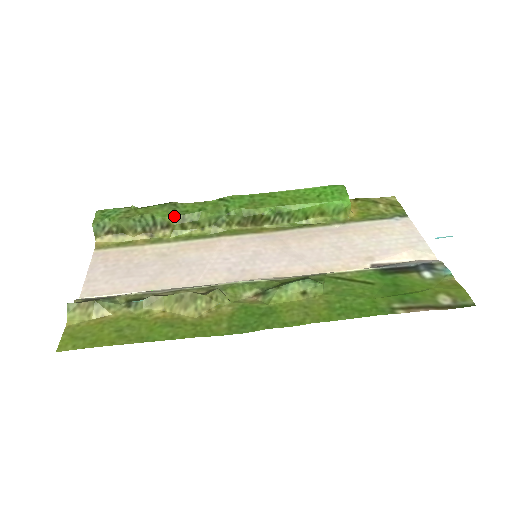
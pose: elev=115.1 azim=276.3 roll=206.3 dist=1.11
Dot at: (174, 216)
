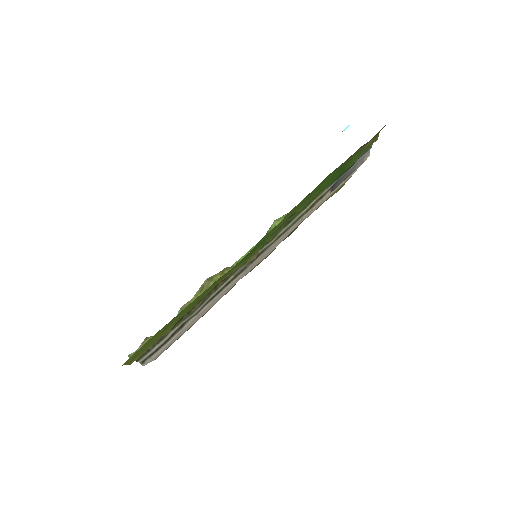
Dot at: occluded
